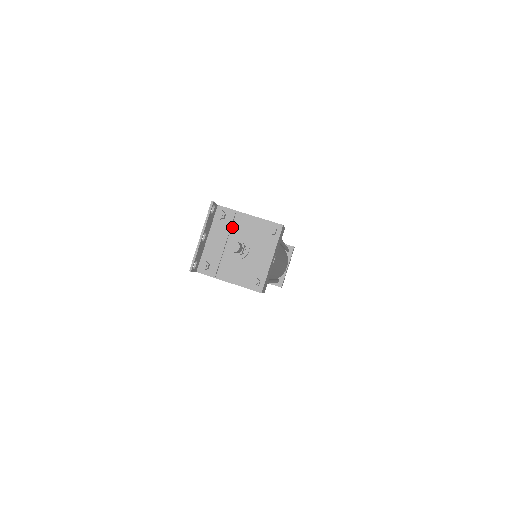
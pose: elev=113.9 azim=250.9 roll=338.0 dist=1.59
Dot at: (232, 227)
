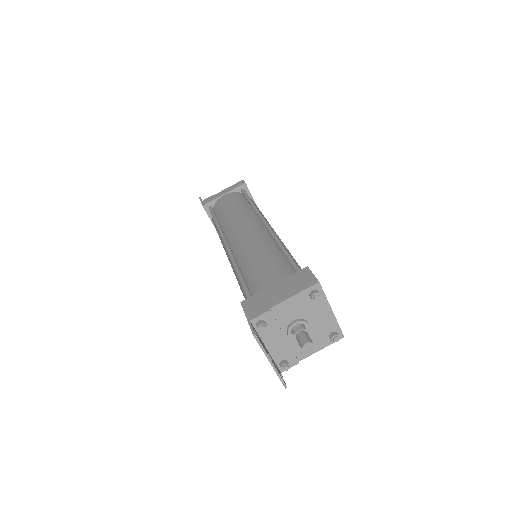
Dot at: (278, 322)
